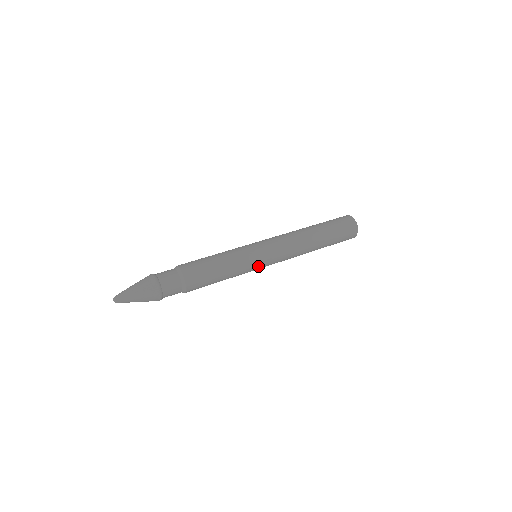
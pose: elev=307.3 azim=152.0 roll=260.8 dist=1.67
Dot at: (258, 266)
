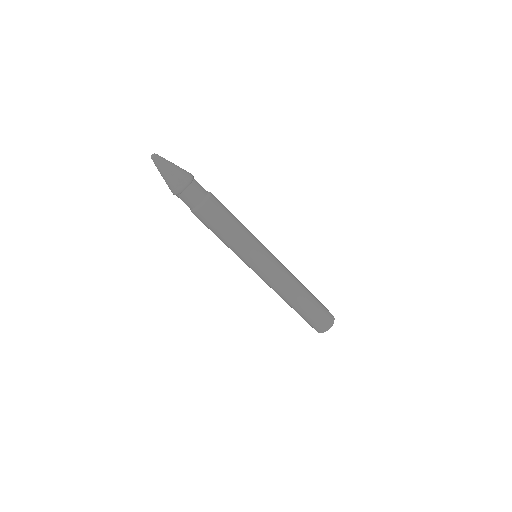
Dot at: (259, 255)
